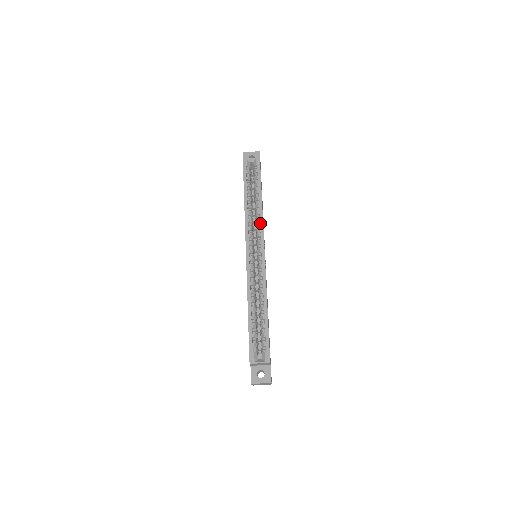
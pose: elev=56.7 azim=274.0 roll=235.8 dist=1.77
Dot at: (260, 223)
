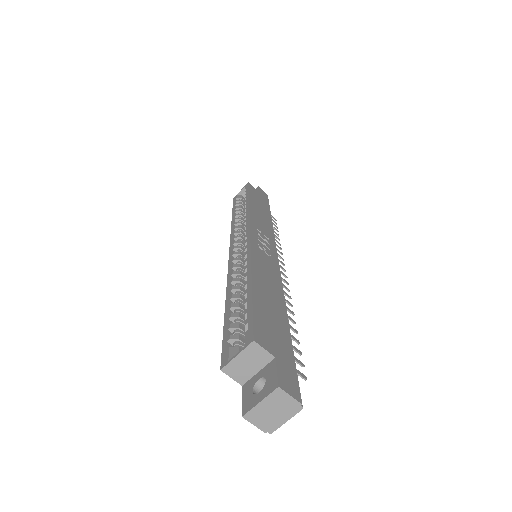
Dot at: (246, 218)
